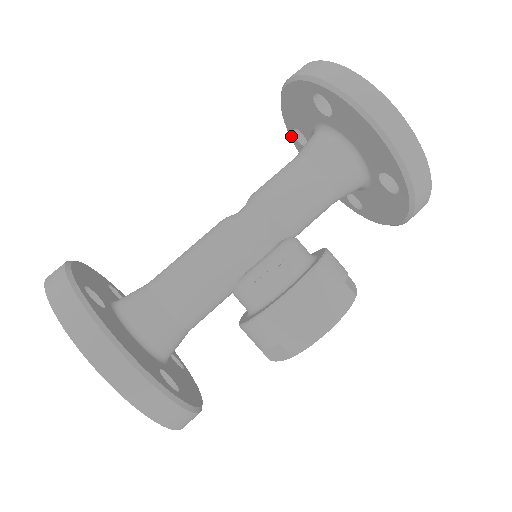
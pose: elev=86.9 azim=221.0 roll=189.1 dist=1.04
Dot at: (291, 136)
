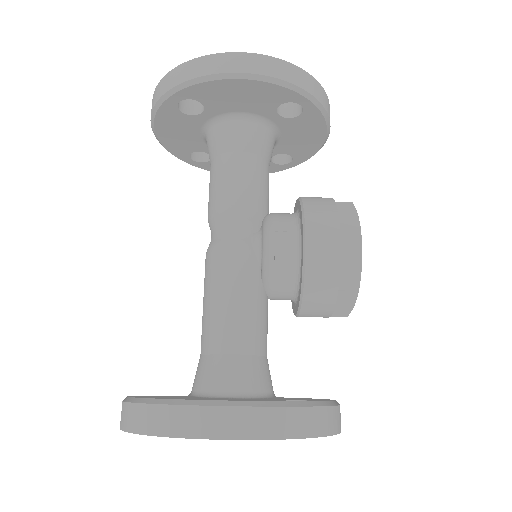
Dot at: (194, 165)
